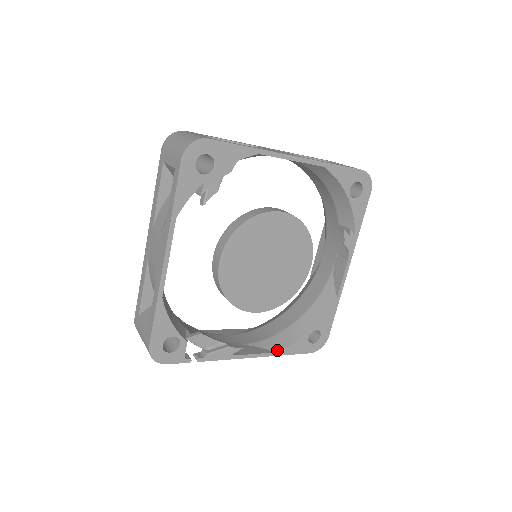
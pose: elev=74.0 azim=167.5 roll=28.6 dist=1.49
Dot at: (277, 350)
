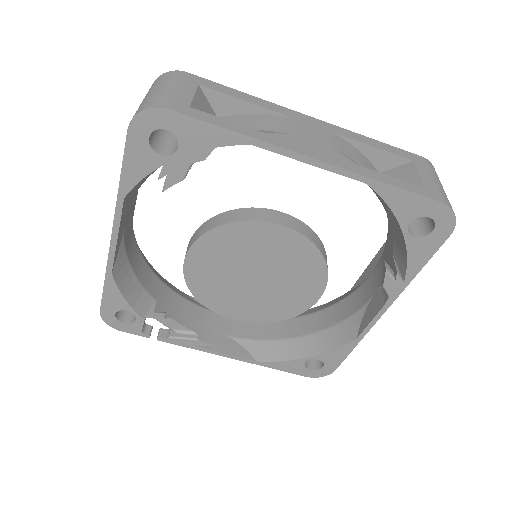
Dot at: (261, 360)
